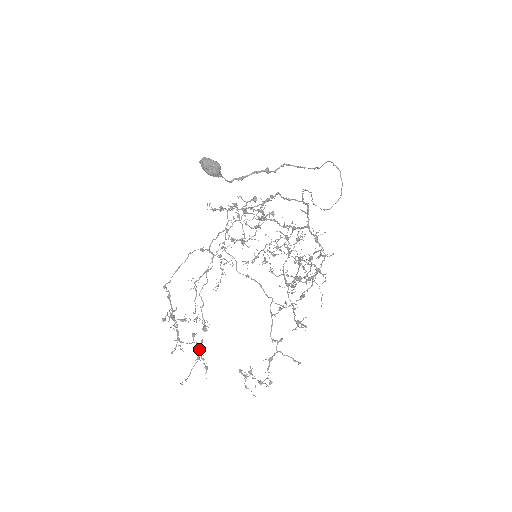
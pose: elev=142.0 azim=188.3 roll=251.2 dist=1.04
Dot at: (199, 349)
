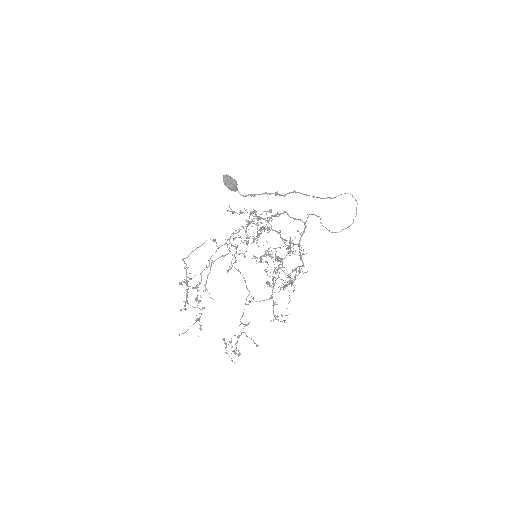
Dot at: (199, 313)
